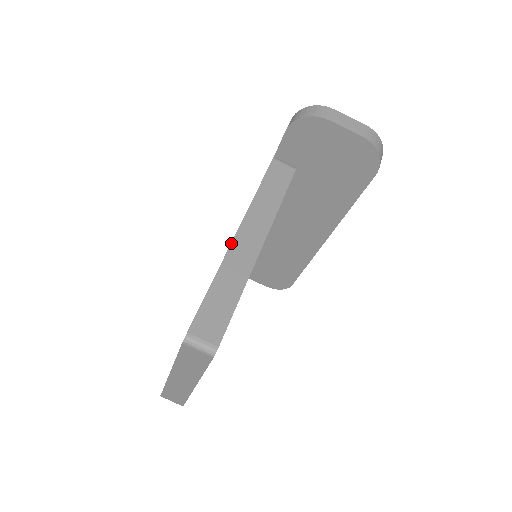
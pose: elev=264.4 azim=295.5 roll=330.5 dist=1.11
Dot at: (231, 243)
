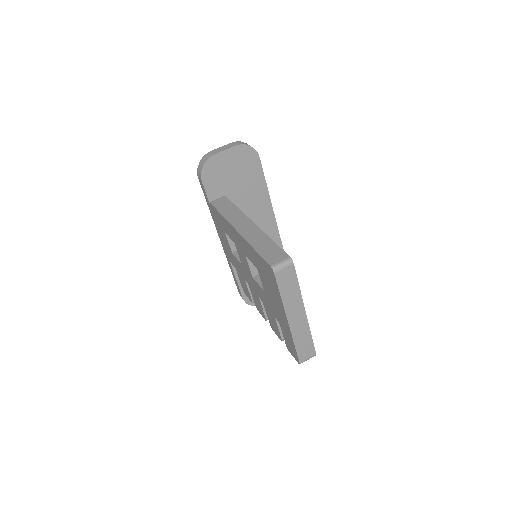
Dot at: (240, 234)
